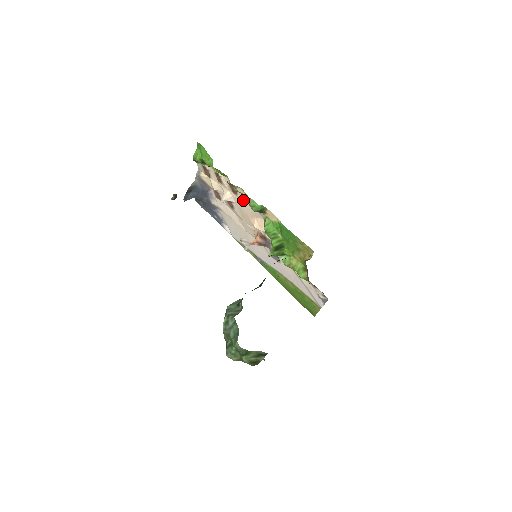
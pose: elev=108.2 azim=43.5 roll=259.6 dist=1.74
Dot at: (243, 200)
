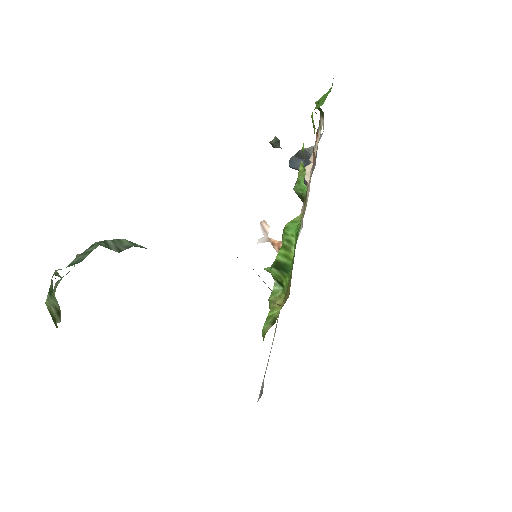
Dot at: occluded
